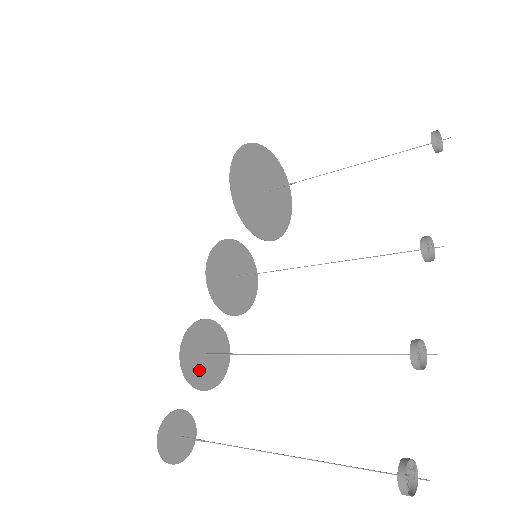
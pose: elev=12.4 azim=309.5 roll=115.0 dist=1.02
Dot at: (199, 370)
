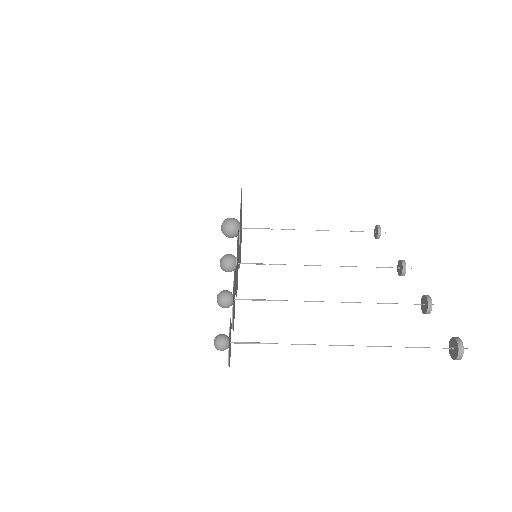
Dot at: (233, 306)
